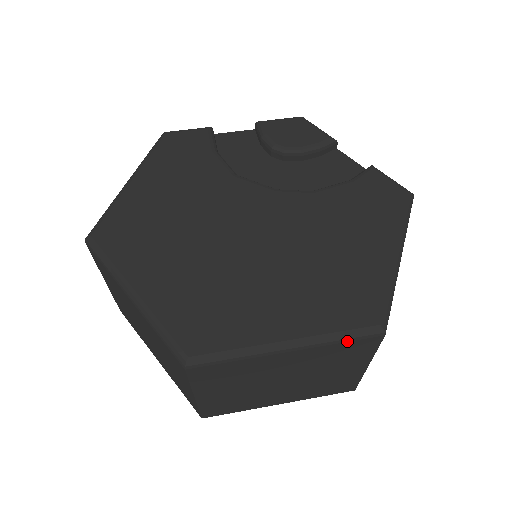
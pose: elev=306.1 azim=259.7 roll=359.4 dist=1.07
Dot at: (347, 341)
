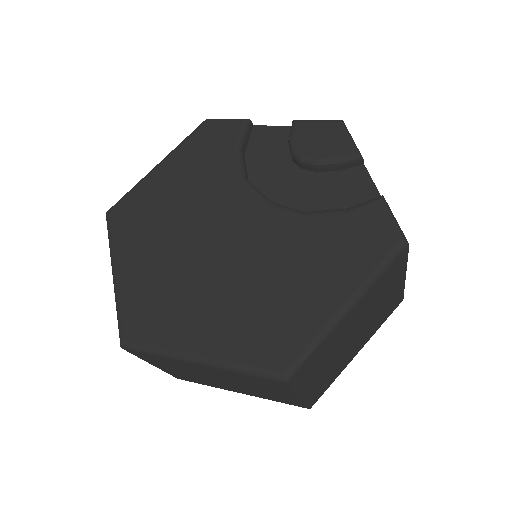
Dot at: (251, 375)
